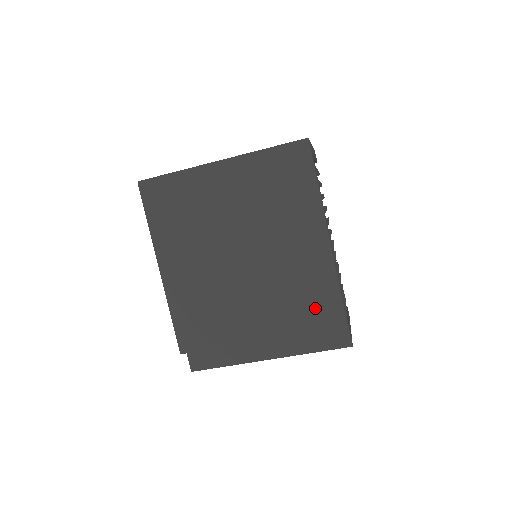
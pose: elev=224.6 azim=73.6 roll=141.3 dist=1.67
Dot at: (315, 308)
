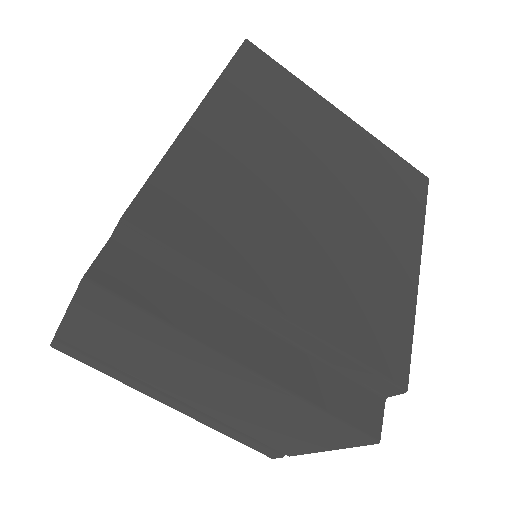
Dot at: (376, 331)
